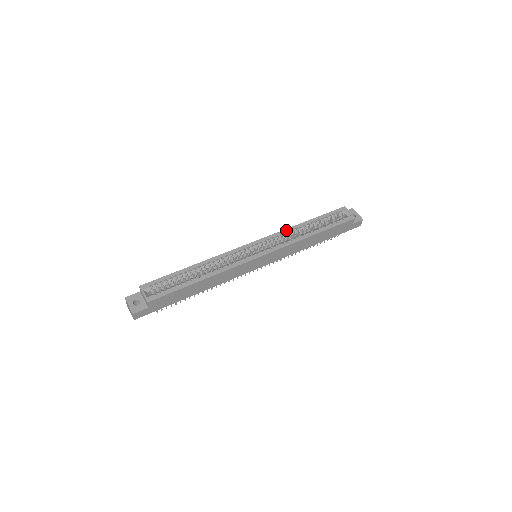
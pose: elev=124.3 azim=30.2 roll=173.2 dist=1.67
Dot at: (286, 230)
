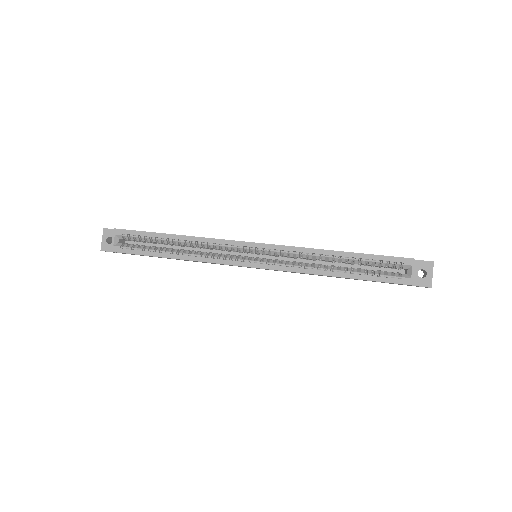
Dot at: (306, 249)
